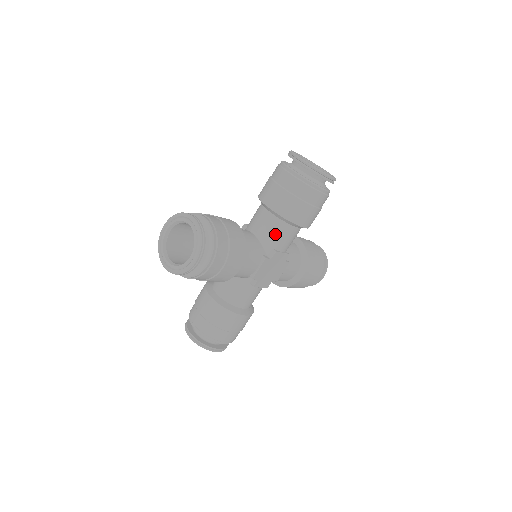
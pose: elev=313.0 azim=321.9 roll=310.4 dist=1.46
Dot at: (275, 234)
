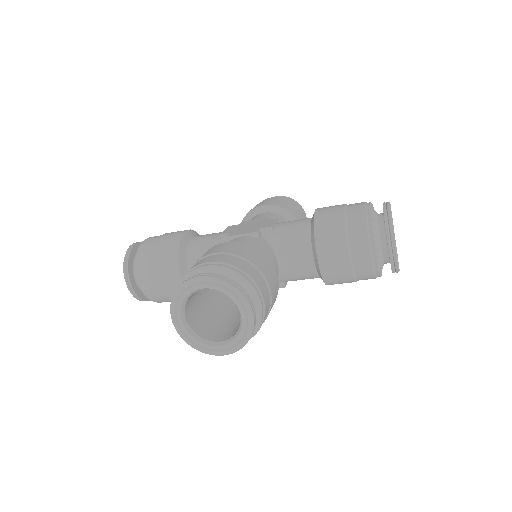
Dot at: (299, 277)
